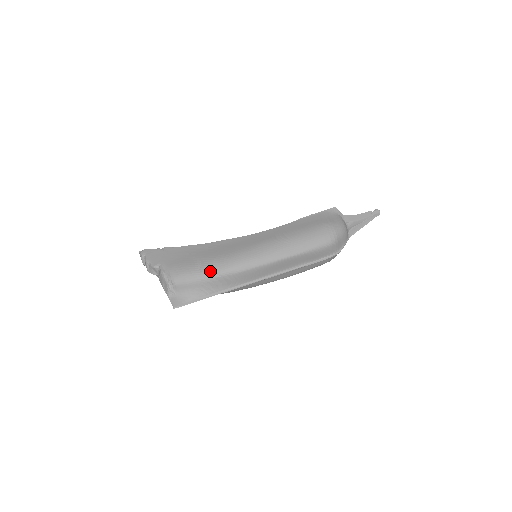
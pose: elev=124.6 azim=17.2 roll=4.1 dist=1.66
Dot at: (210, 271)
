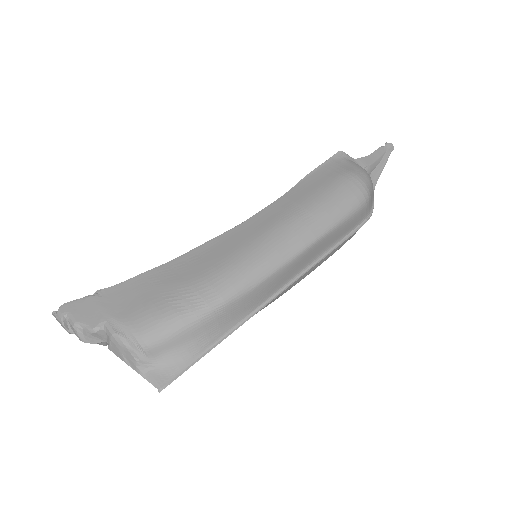
Dot at: (204, 303)
